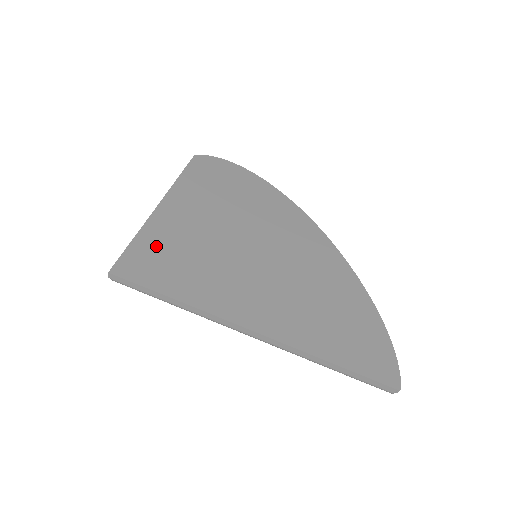
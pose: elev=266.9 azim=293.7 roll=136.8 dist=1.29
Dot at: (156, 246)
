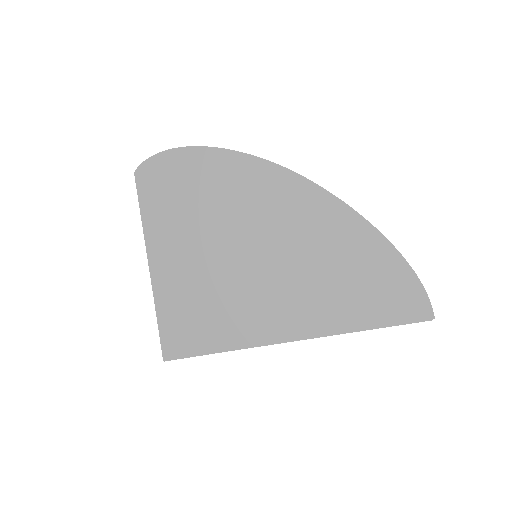
Dot at: (176, 313)
